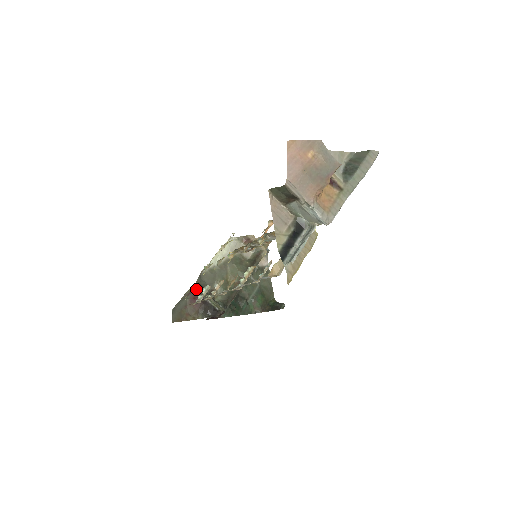
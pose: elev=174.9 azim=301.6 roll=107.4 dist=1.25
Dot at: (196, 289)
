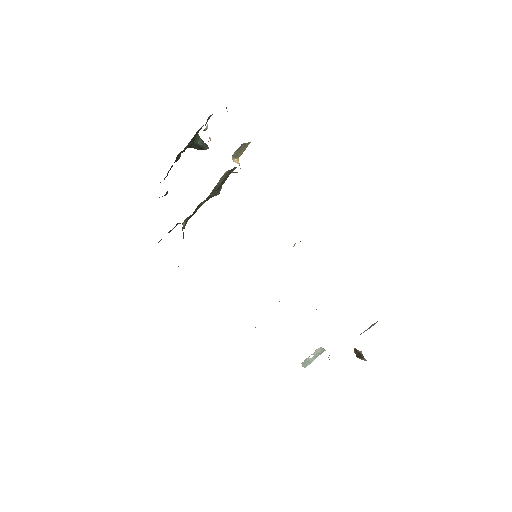
Dot at: occluded
